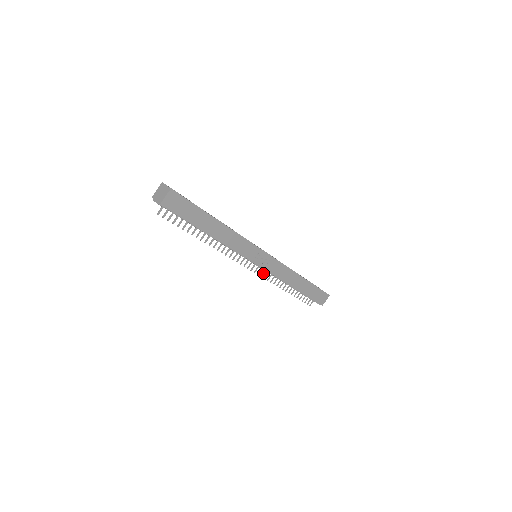
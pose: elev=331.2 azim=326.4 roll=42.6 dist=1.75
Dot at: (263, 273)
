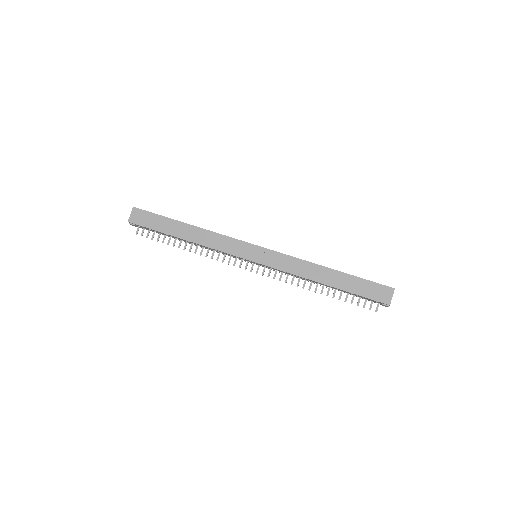
Dot at: (275, 274)
